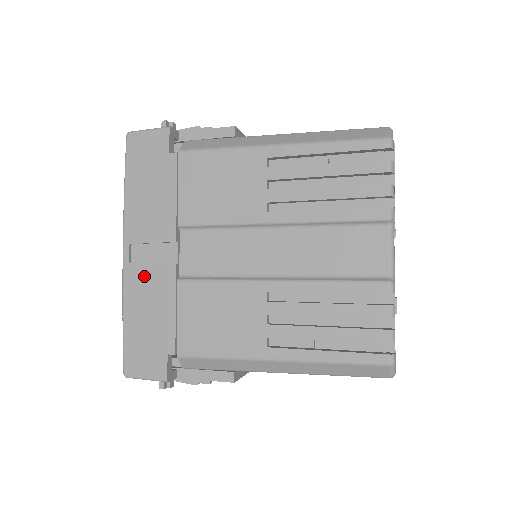
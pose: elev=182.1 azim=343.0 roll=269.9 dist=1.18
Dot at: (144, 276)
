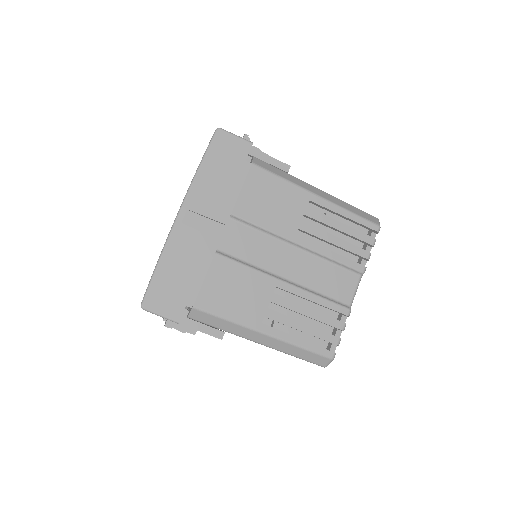
Dot at: (190, 238)
